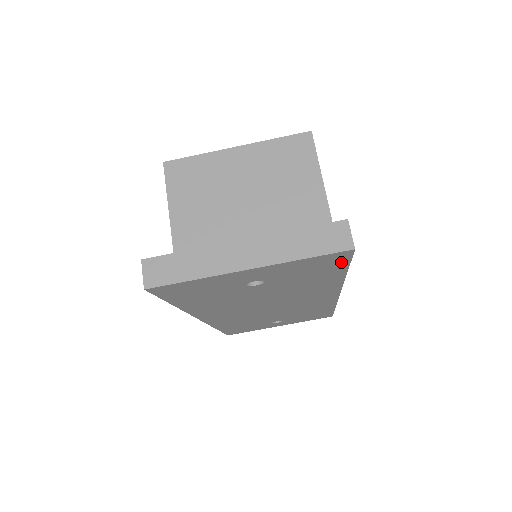
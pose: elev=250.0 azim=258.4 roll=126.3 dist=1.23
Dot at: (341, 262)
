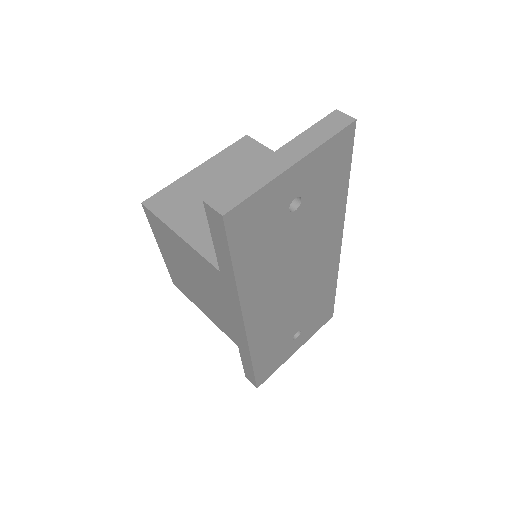
Dot at: (347, 152)
